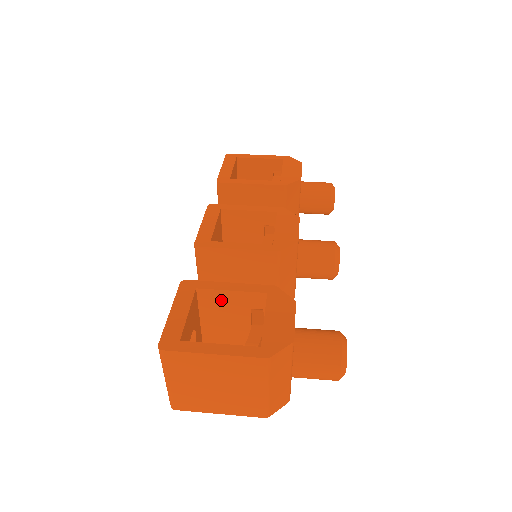
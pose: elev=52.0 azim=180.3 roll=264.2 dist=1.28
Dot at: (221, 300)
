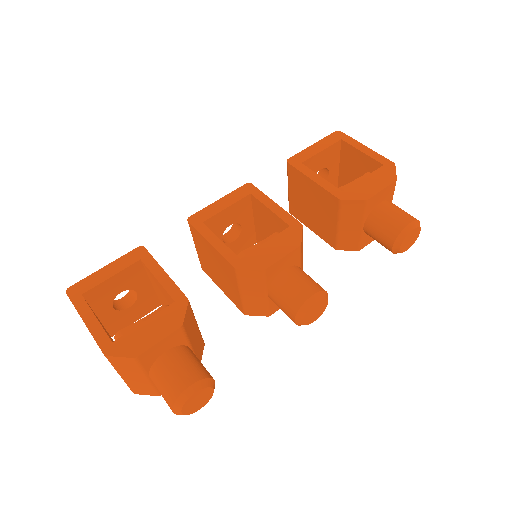
Dot at: (155, 281)
